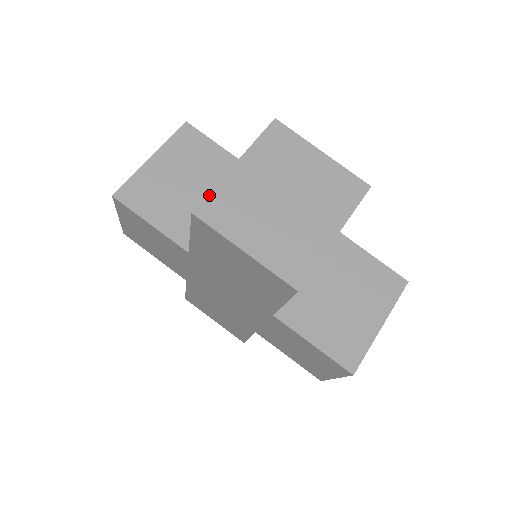
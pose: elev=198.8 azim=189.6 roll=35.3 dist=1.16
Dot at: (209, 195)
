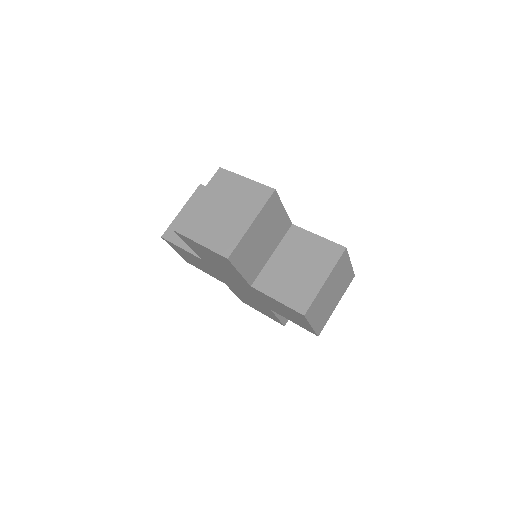
Dot at: (312, 303)
